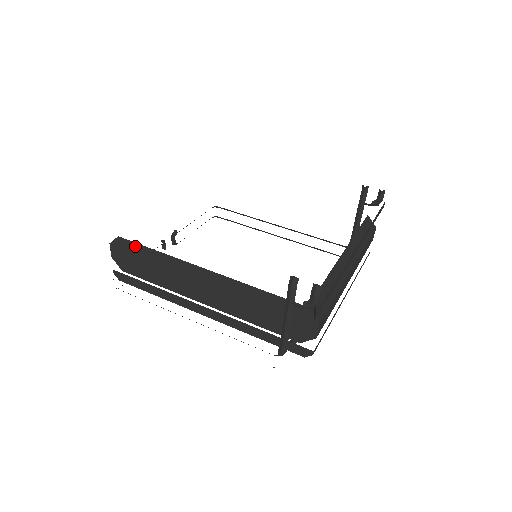
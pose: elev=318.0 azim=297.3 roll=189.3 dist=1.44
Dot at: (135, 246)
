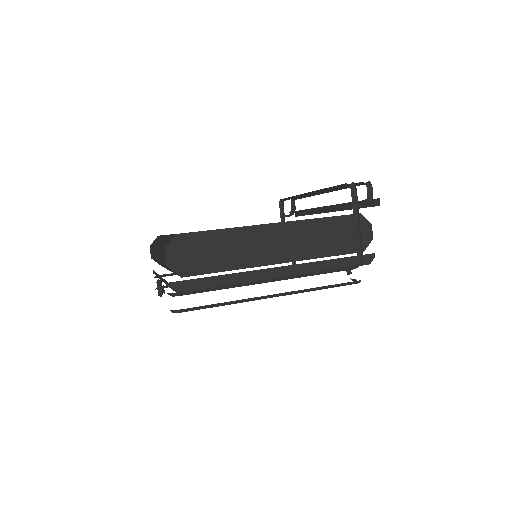
Dot at: (198, 236)
